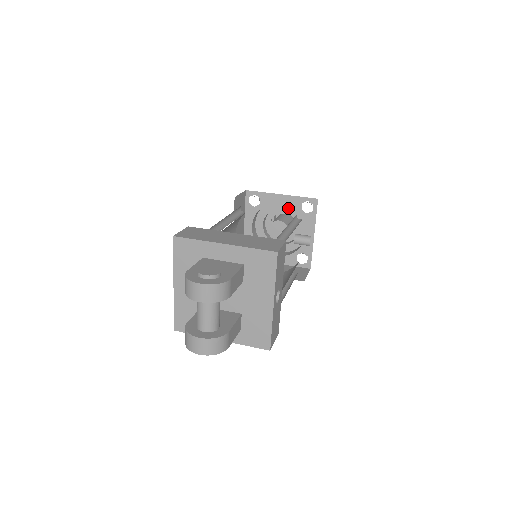
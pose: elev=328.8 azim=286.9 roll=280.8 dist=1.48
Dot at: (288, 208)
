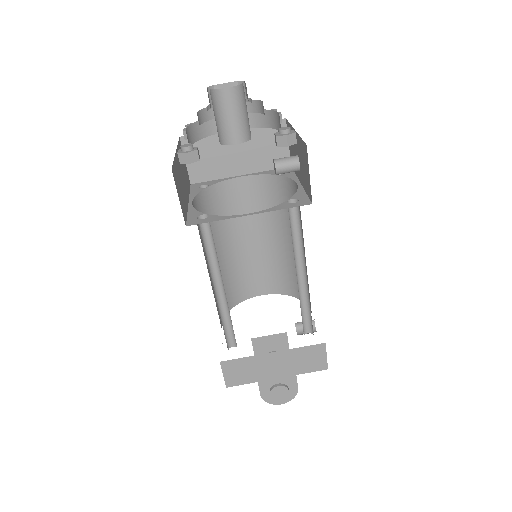
Dot at: occluded
